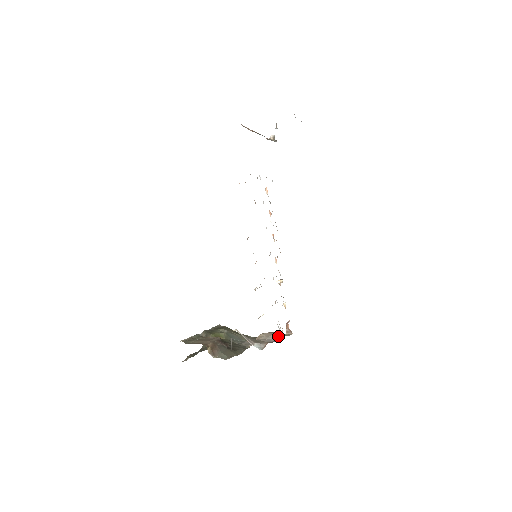
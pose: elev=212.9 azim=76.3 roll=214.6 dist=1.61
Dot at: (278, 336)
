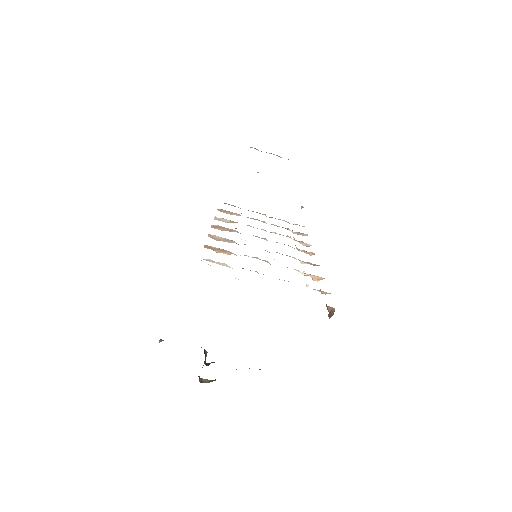
Dot at: occluded
